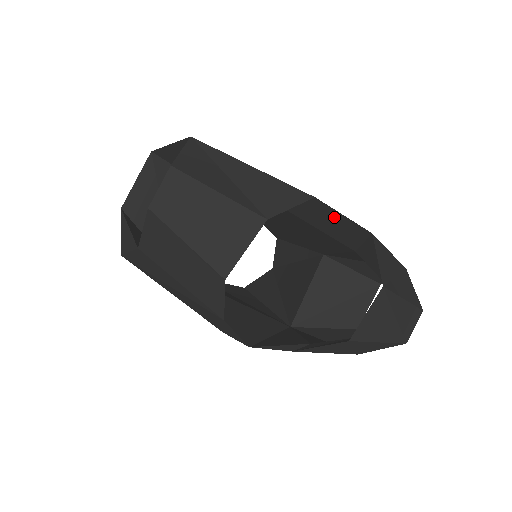
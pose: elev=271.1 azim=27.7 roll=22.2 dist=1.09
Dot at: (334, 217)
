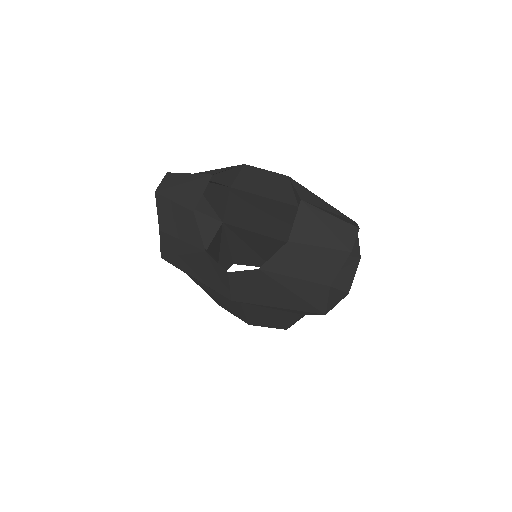
Dot at: (264, 176)
